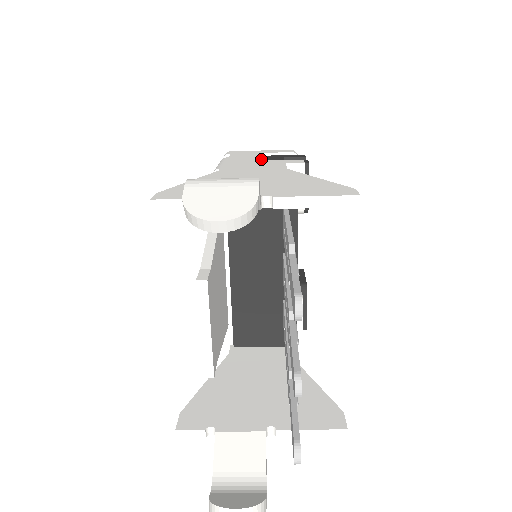
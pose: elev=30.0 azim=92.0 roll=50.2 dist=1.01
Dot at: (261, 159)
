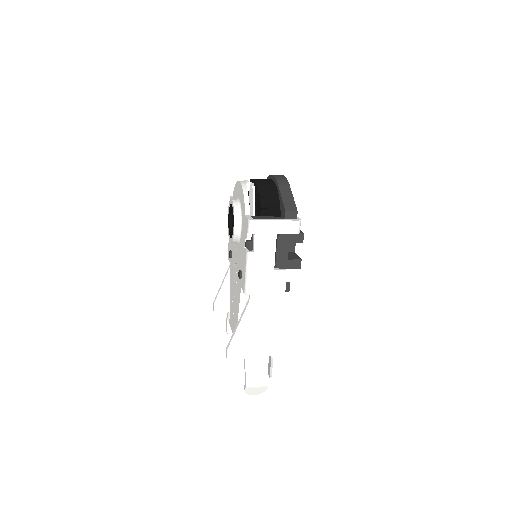
Dot at: (274, 265)
